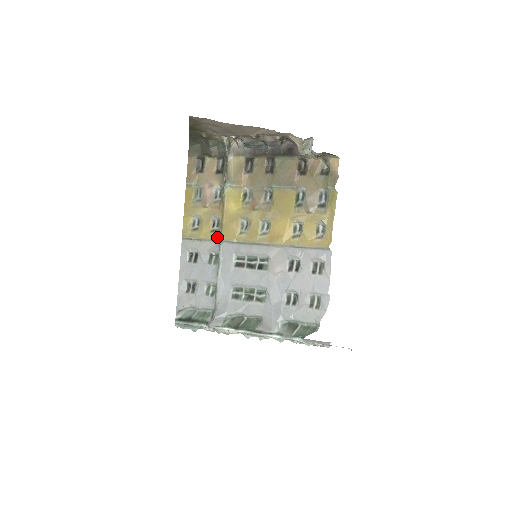
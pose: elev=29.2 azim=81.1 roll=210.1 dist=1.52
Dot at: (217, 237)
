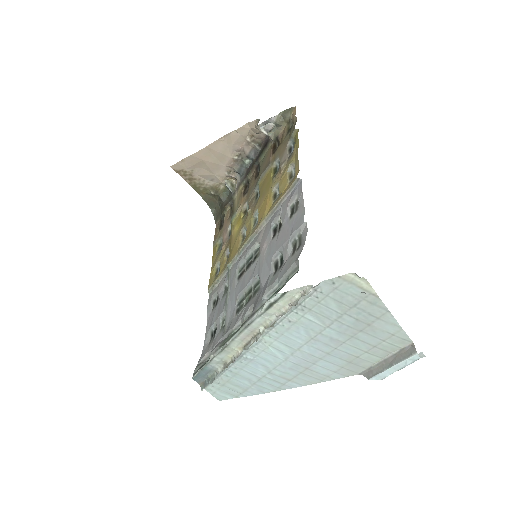
Dot at: (226, 265)
